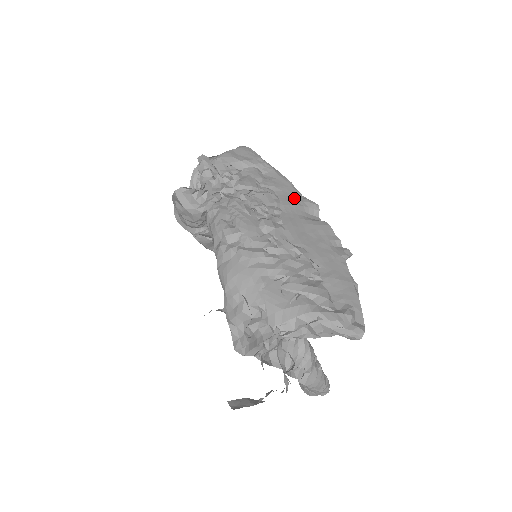
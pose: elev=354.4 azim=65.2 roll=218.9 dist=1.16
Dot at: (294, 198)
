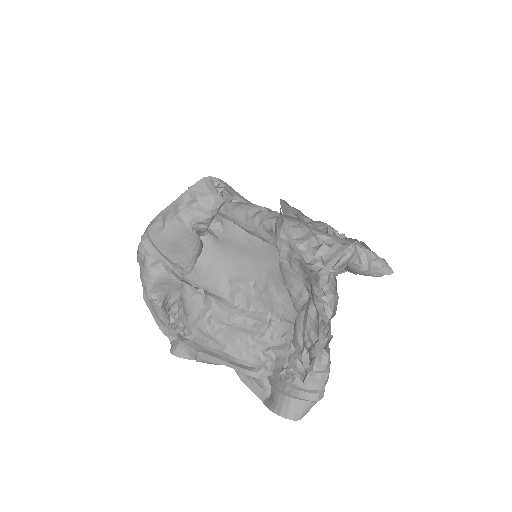
Dot at: occluded
